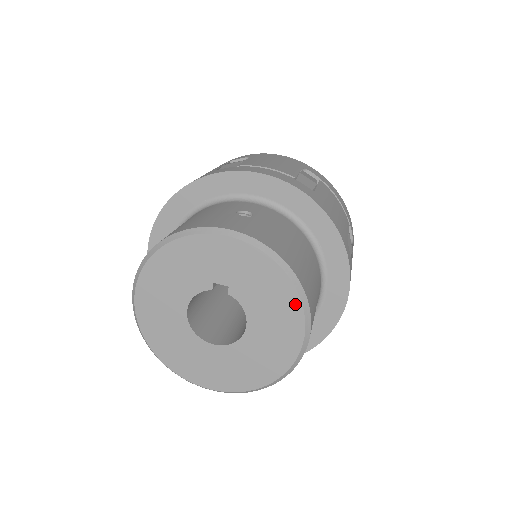
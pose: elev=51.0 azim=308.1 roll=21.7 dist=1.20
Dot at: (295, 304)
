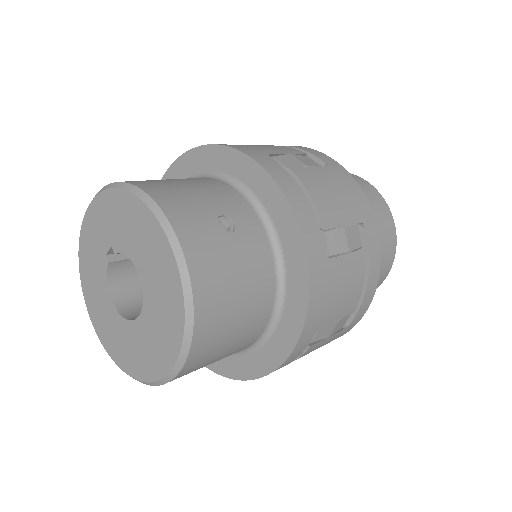
Dot at: (140, 207)
